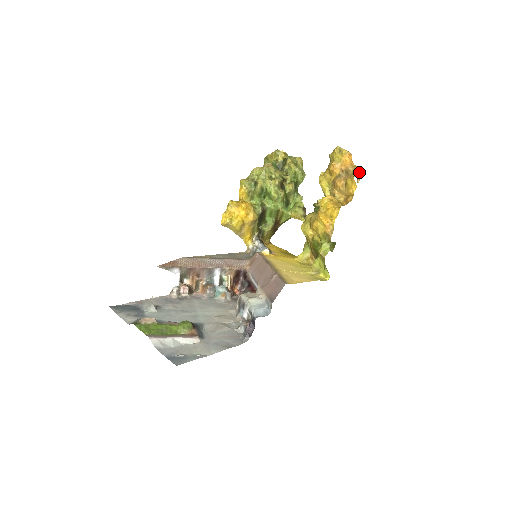
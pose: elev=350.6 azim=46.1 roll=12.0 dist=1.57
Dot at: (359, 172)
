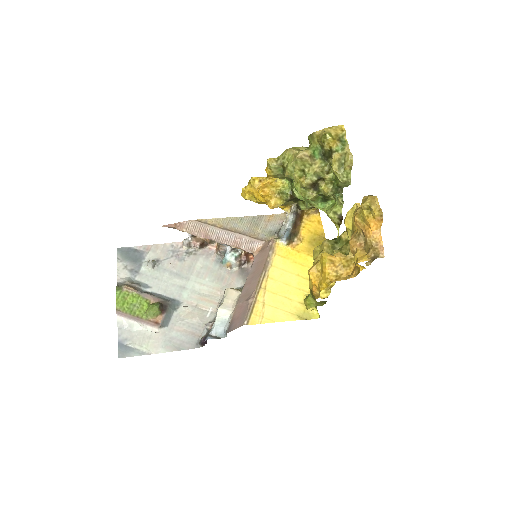
Dot at: (371, 257)
